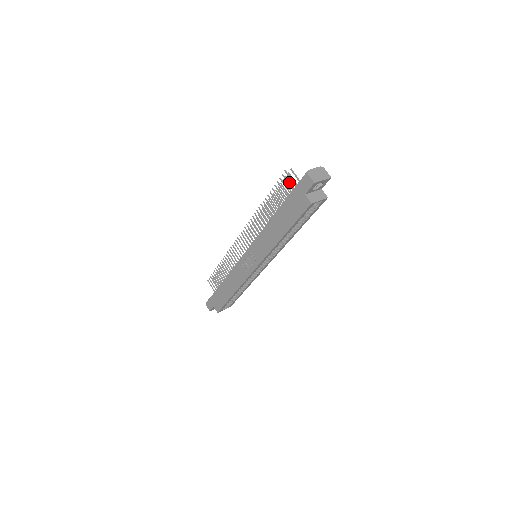
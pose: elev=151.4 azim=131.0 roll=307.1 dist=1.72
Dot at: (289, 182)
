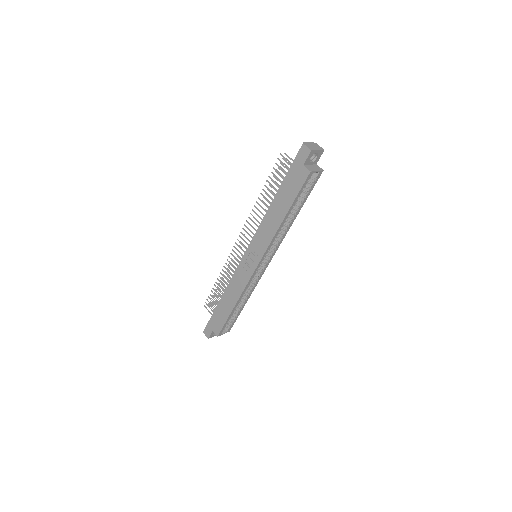
Dot at: (284, 167)
